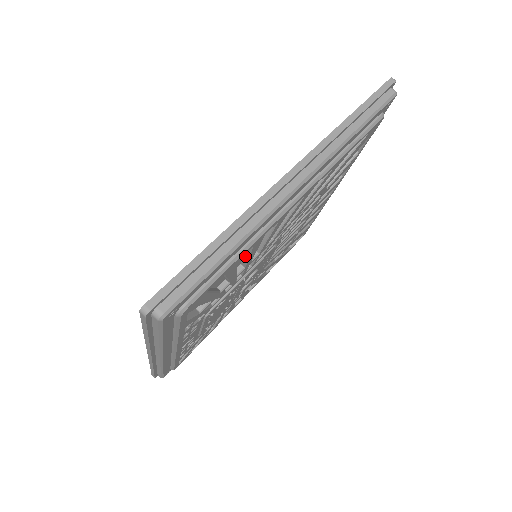
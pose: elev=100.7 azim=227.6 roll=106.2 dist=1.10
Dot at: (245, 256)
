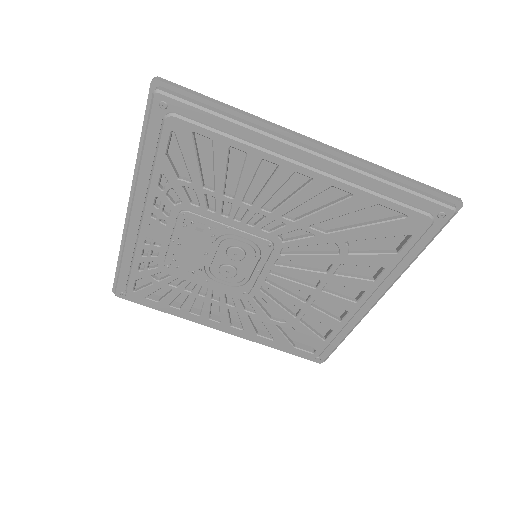
Dot at: (240, 176)
